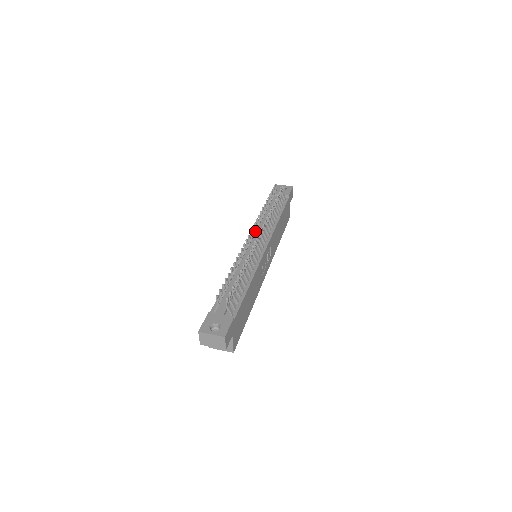
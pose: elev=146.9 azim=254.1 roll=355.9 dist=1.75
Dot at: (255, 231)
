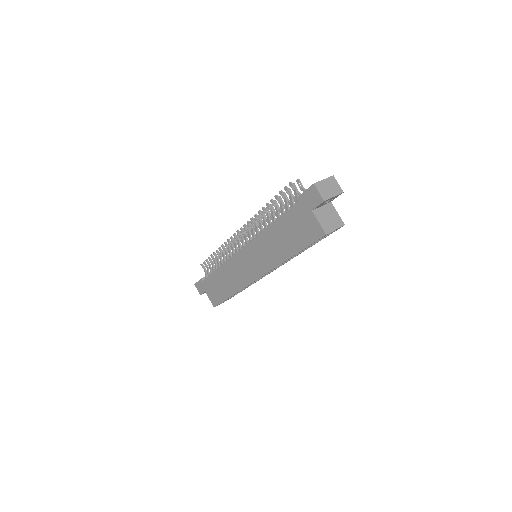
Dot at: (236, 244)
